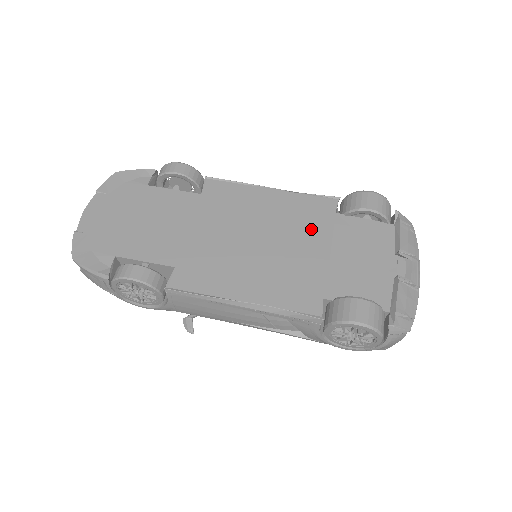
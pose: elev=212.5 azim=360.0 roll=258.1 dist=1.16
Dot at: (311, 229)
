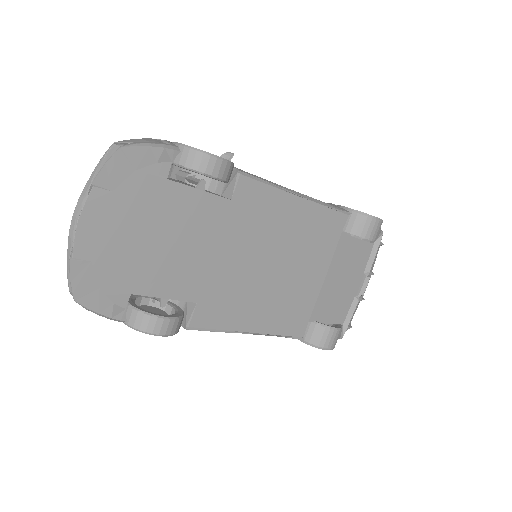
Dot at: (319, 251)
